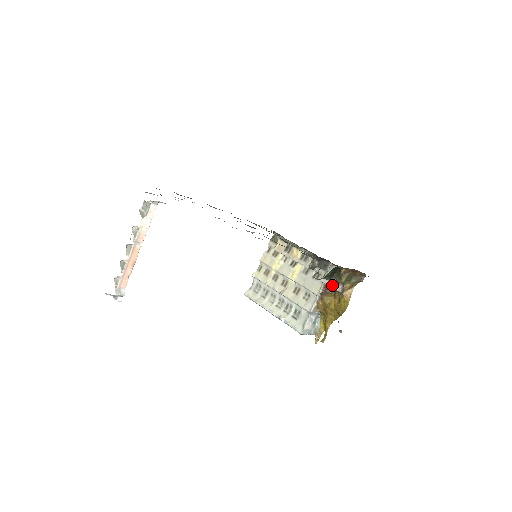
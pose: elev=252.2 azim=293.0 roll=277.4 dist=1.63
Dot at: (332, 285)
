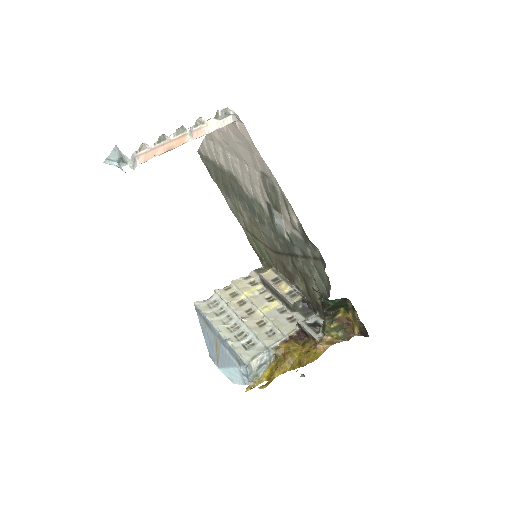
Dot at: (311, 331)
